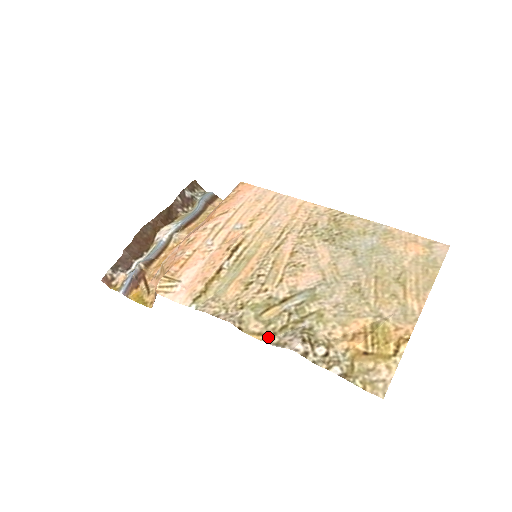
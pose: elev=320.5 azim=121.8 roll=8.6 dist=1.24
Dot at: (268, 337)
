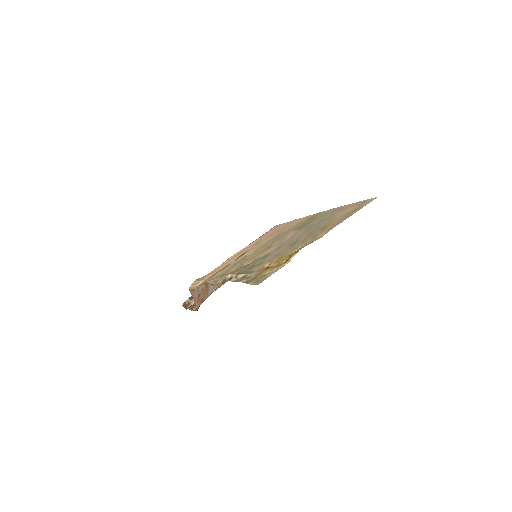
Dot at: occluded
